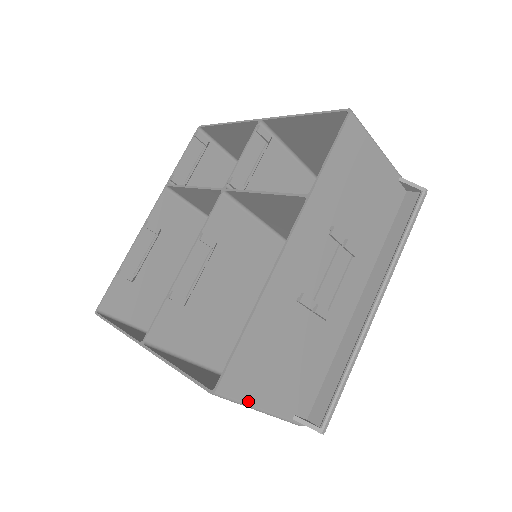
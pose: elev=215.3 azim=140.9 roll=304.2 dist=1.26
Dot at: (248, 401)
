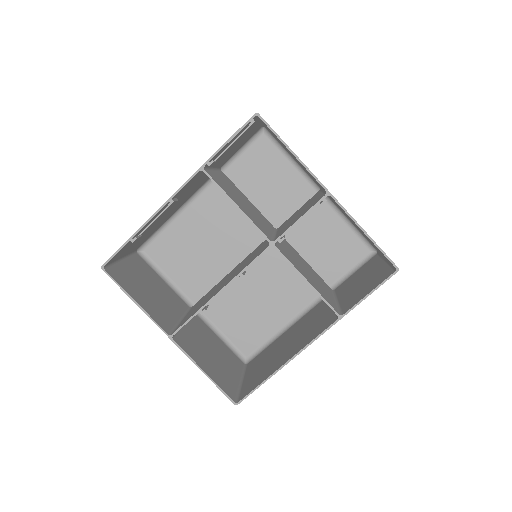
Dot at: occluded
